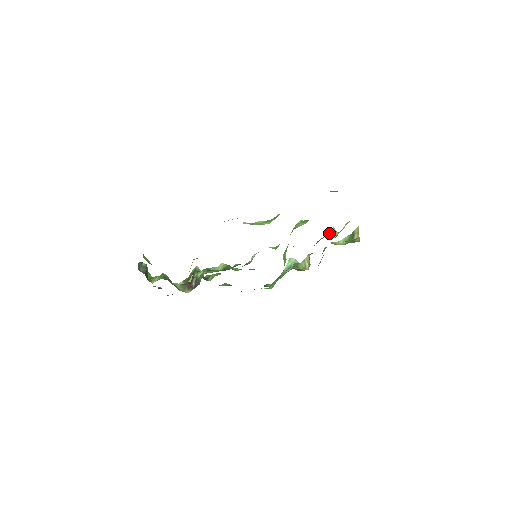
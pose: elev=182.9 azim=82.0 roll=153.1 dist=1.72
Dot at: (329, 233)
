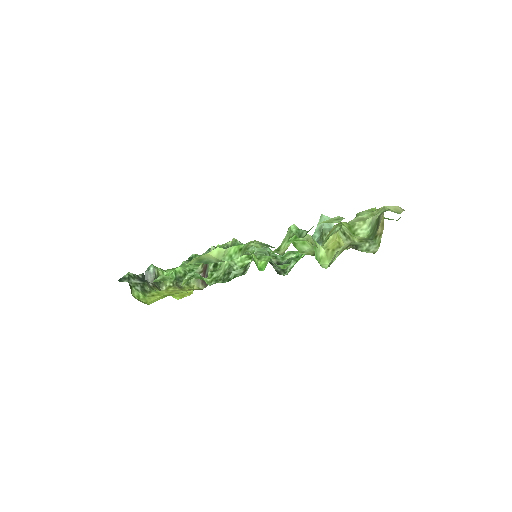
Dot at: (325, 251)
